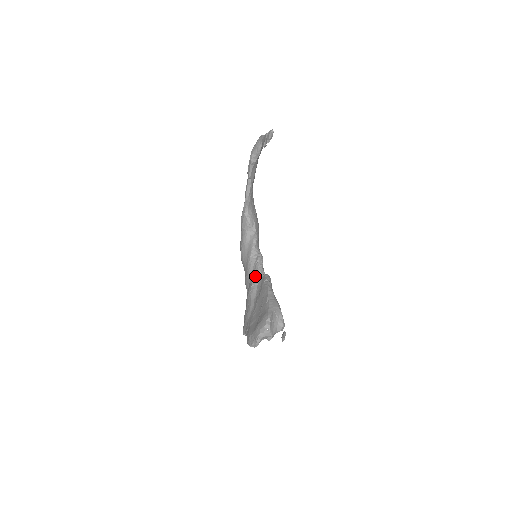
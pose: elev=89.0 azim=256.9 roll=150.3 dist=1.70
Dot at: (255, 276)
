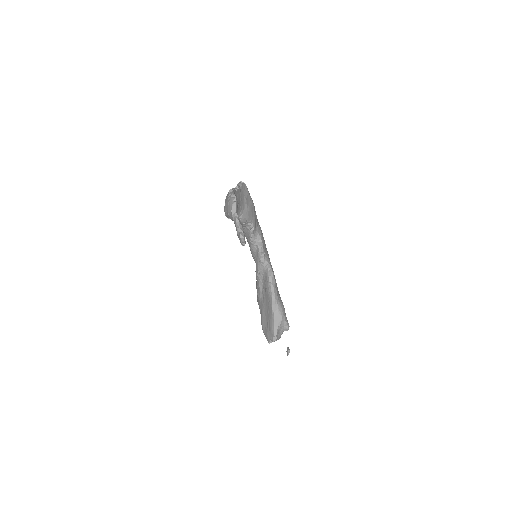
Dot at: (259, 266)
